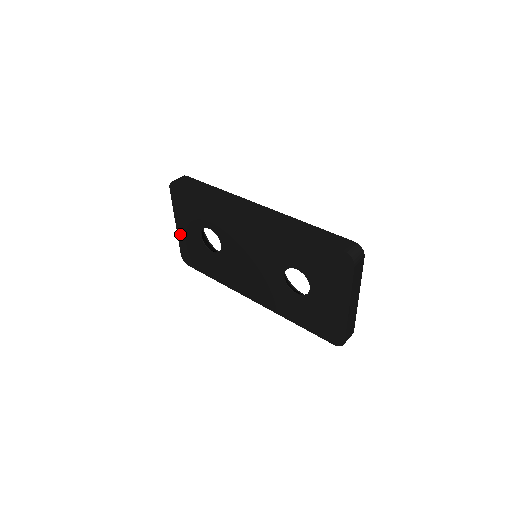
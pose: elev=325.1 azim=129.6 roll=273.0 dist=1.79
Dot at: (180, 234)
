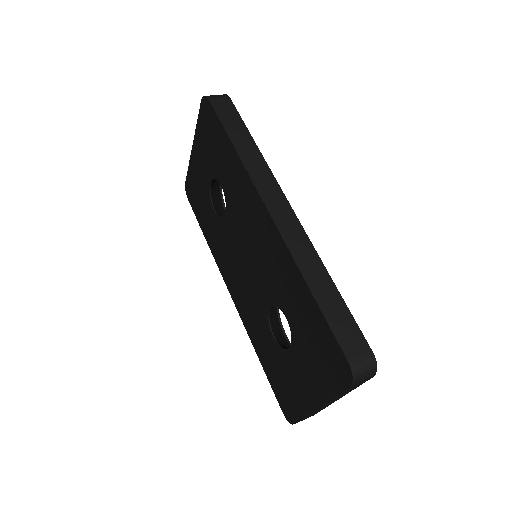
Dot at: (192, 161)
